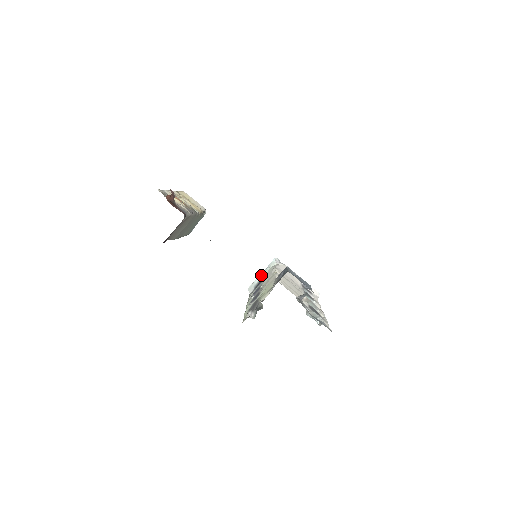
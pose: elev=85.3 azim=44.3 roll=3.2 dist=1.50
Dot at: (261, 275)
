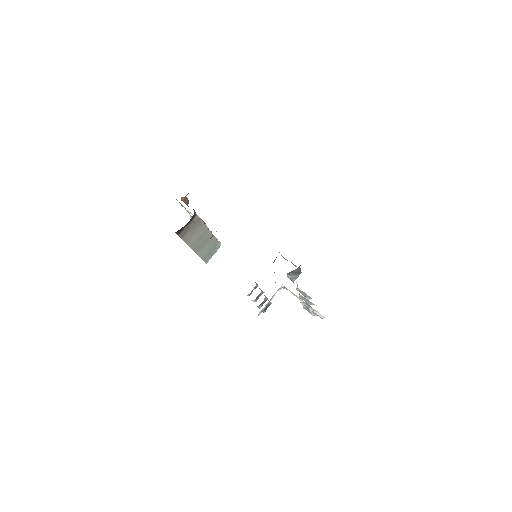
Dot at: occluded
